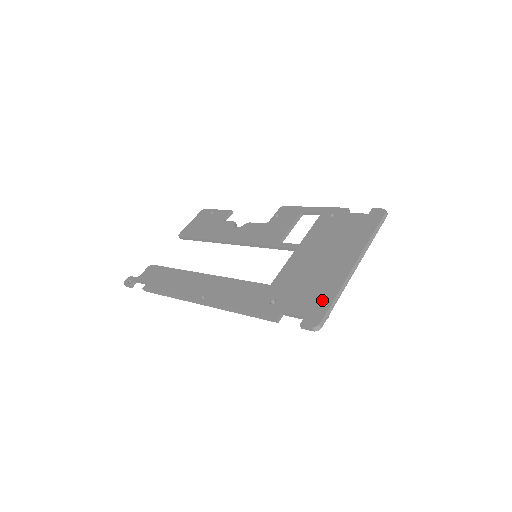
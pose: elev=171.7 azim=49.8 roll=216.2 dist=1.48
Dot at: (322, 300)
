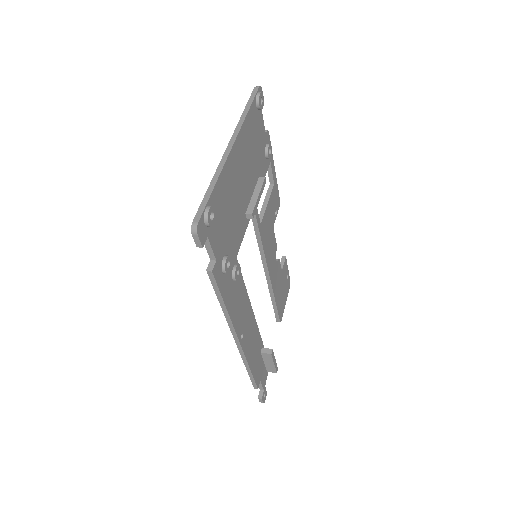
Dot at: occluded
